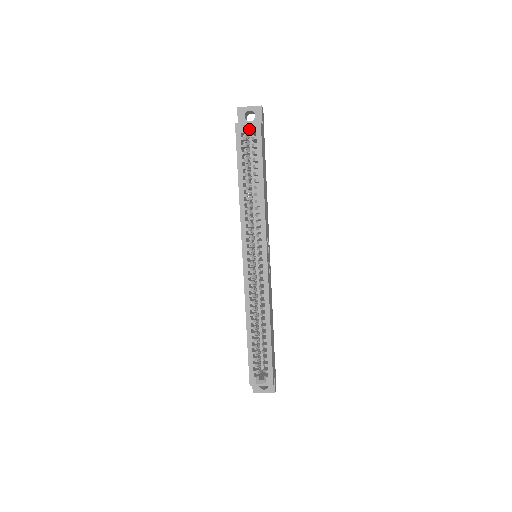
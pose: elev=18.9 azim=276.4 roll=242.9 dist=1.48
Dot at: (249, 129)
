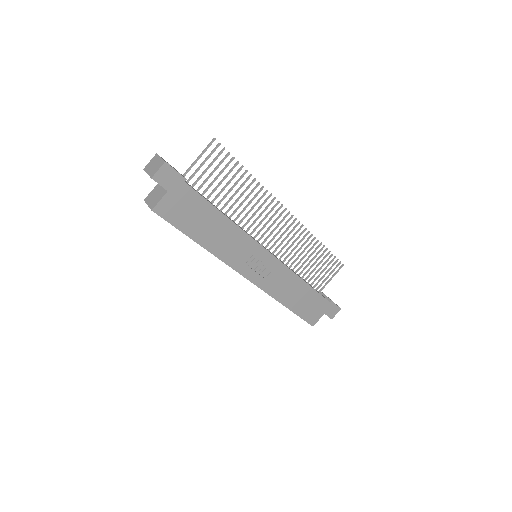
Dot at: occluded
